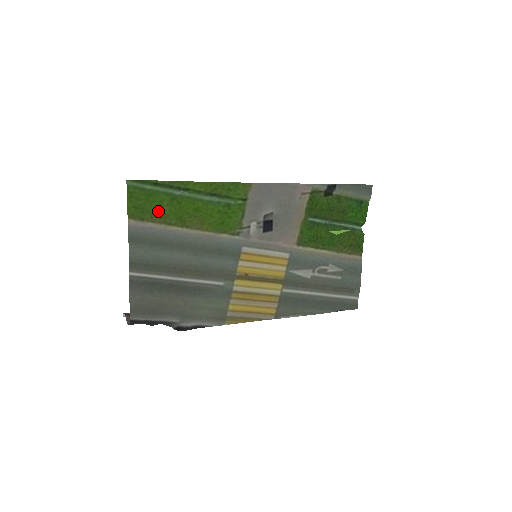
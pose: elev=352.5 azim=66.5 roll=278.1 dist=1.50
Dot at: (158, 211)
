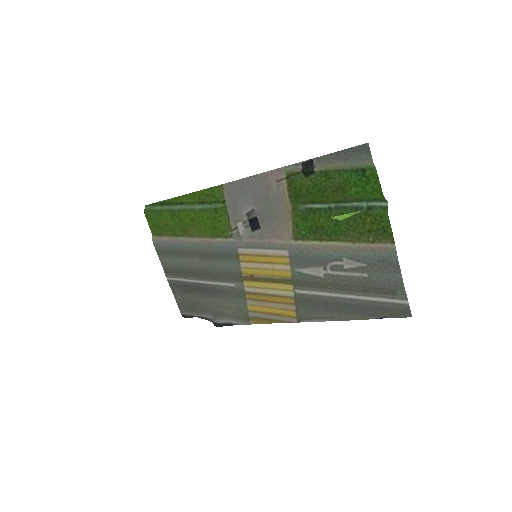
Dot at: (168, 226)
